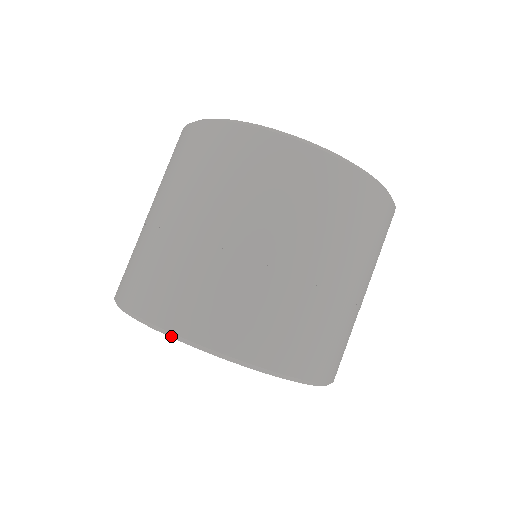
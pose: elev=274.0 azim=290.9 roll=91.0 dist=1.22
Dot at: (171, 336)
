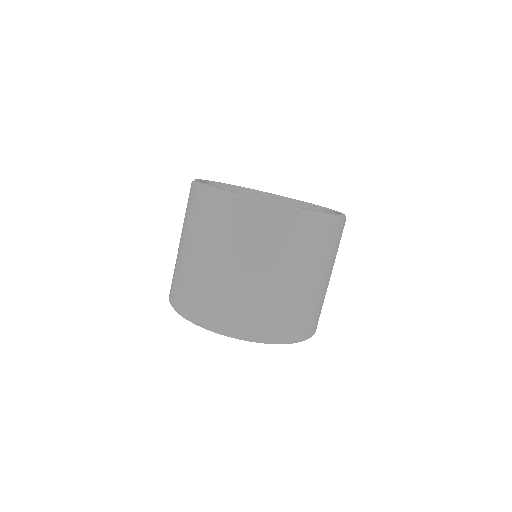
Dot at: (204, 328)
